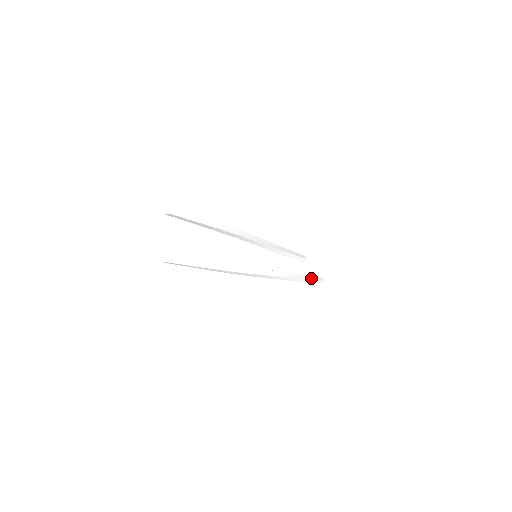
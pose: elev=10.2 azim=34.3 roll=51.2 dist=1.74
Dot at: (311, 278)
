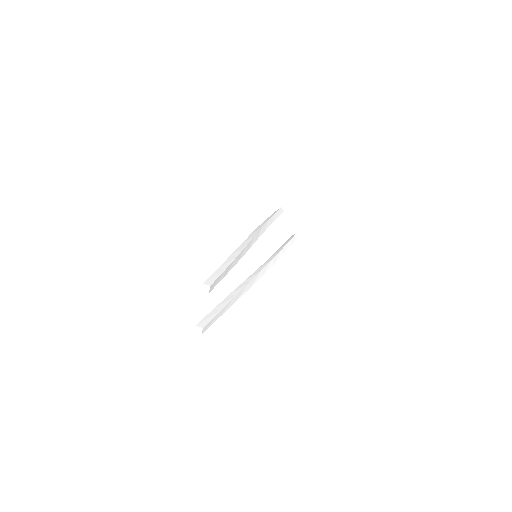
Dot at: (291, 244)
